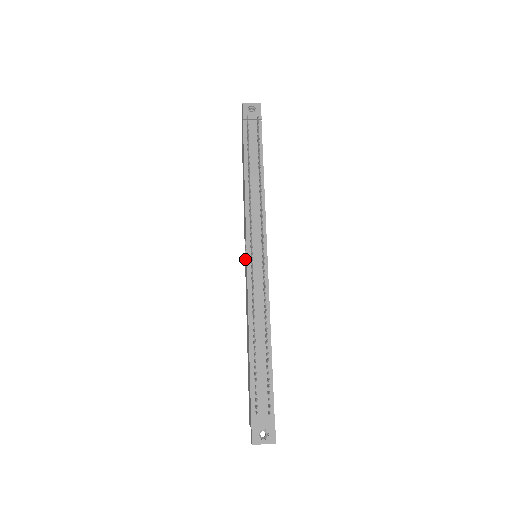
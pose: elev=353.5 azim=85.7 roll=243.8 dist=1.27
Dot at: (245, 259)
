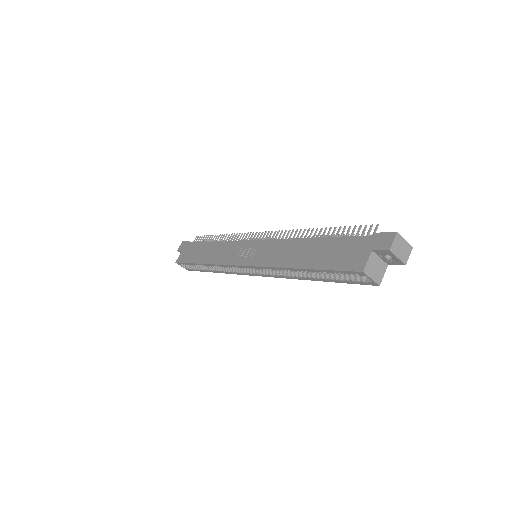
Dot at: (245, 258)
